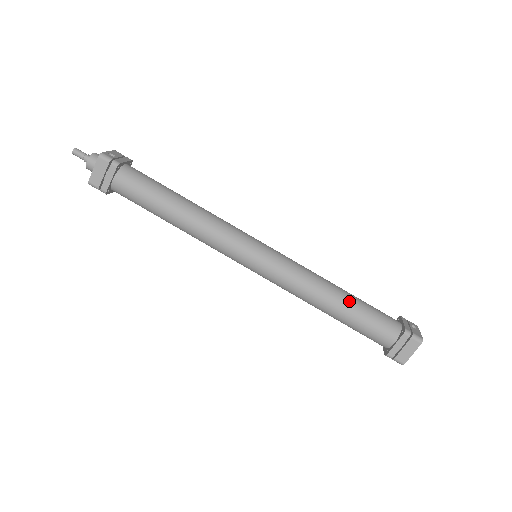
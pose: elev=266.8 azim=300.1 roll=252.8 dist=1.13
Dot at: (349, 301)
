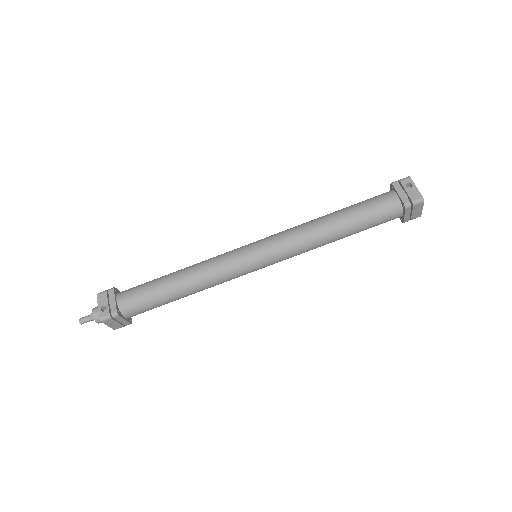
Dot at: (347, 225)
